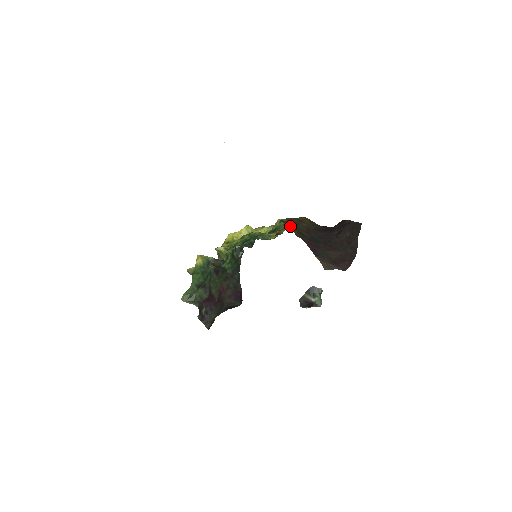
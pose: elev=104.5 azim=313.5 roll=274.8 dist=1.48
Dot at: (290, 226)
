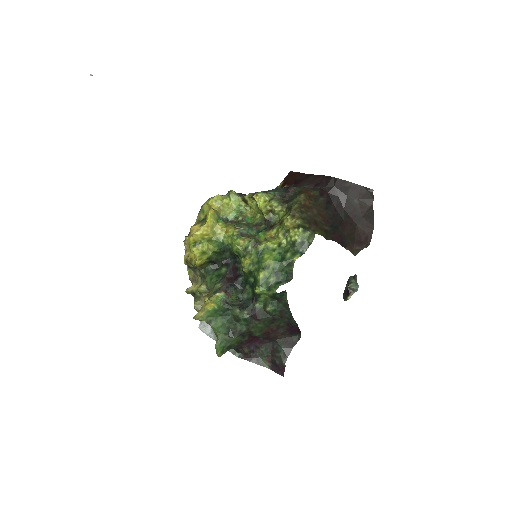
Dot at: (317, 232)
